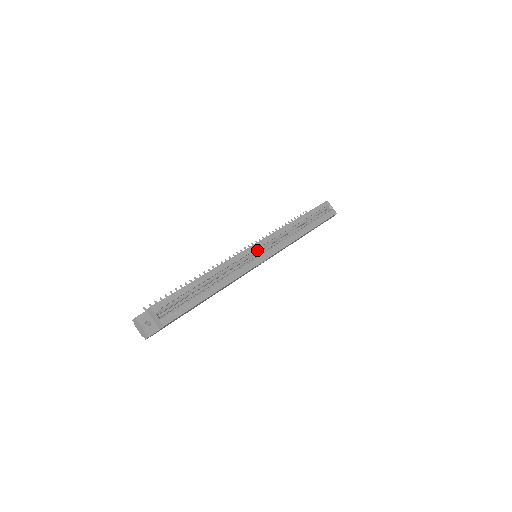
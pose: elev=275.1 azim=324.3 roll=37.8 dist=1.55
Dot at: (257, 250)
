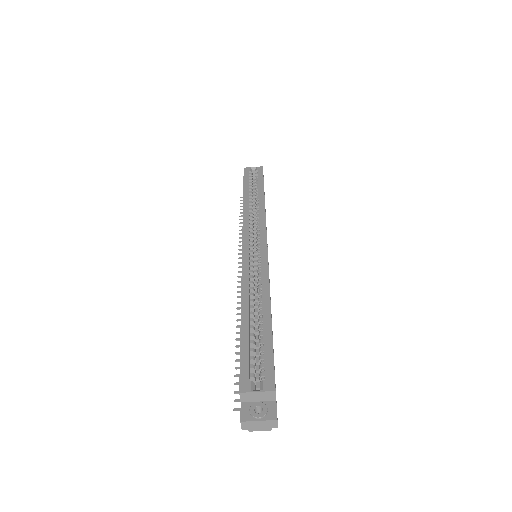
Dot at: (250, 249)
